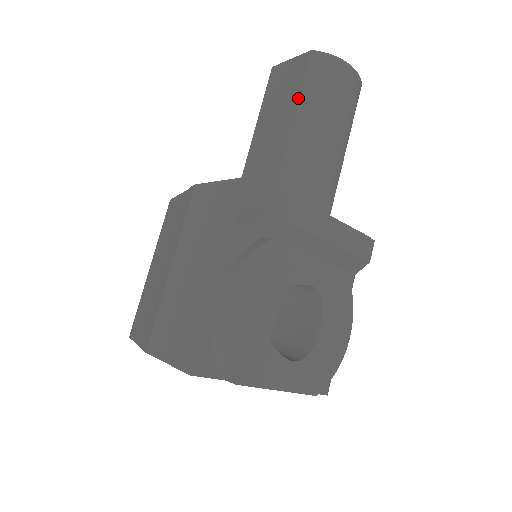
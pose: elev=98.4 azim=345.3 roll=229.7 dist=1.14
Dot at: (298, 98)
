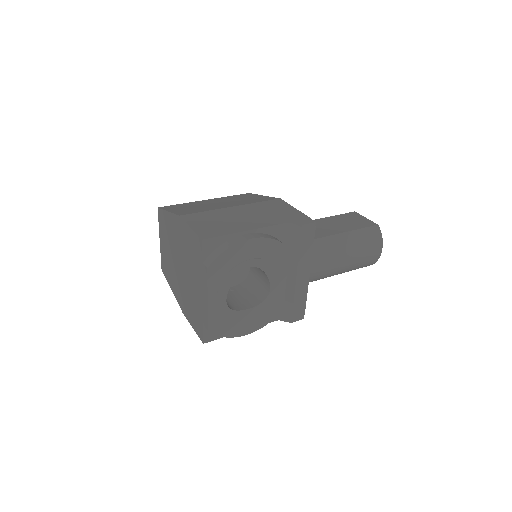
Dot at: (354, 230)
